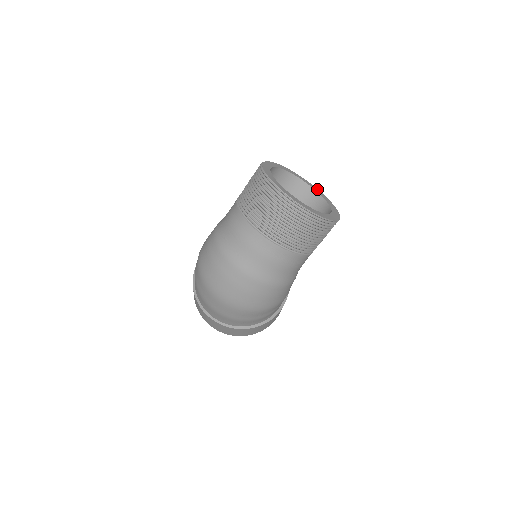
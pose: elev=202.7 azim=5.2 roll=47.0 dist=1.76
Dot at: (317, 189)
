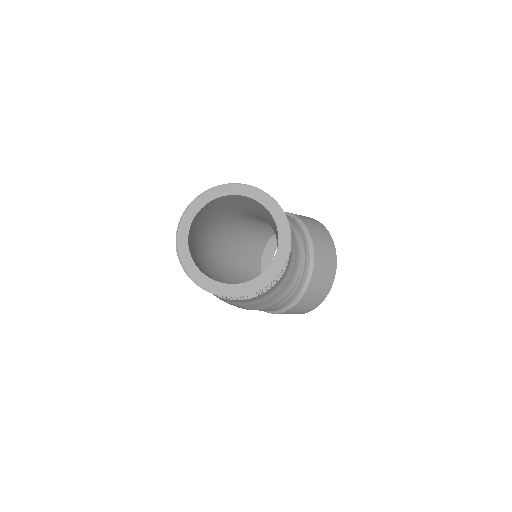
Dot at: (289, 242)
